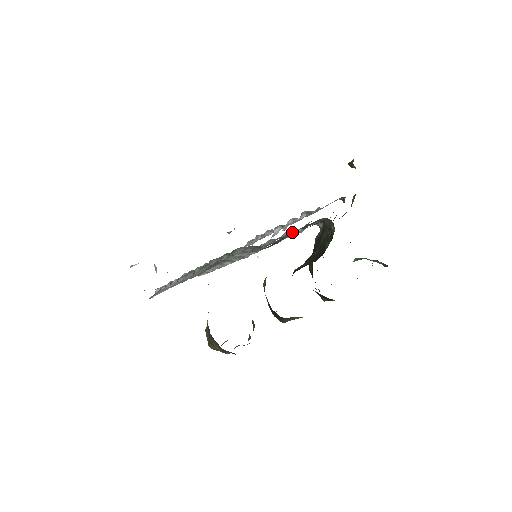
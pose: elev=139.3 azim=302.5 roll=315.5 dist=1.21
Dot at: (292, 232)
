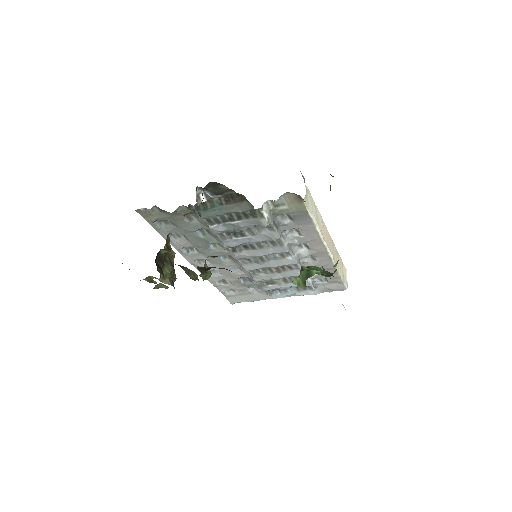
Dot at: (207, 197)
